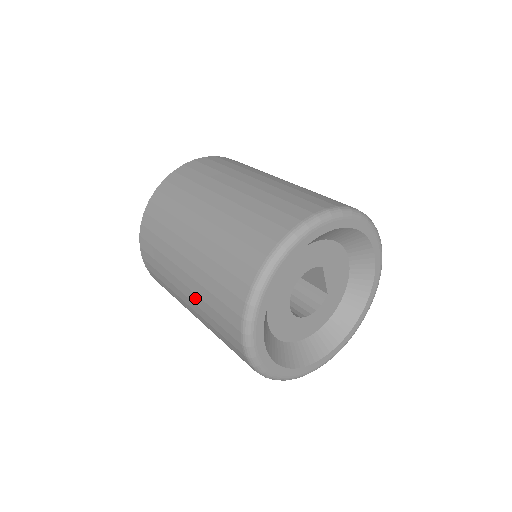
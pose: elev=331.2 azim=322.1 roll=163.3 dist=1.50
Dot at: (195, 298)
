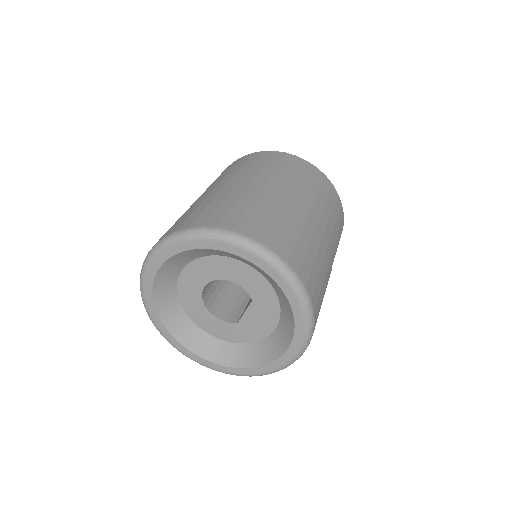
Dot at: occluded
